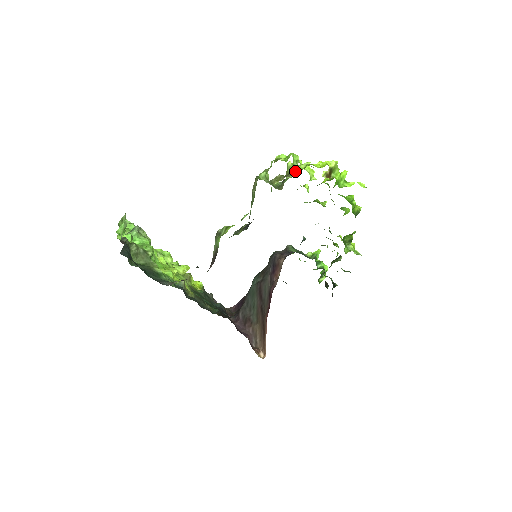
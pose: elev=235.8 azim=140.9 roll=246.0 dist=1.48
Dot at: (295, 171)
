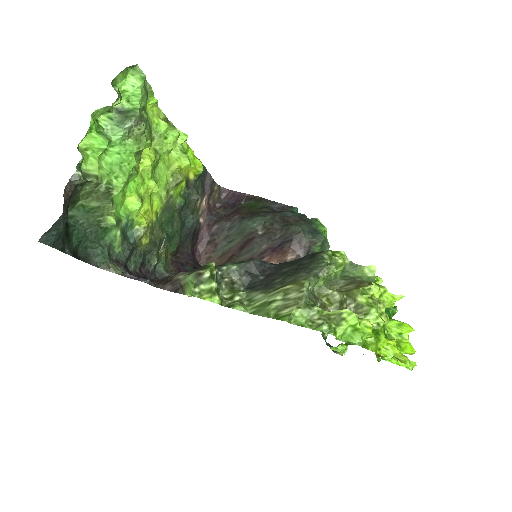
Dot at: (344, 340)
